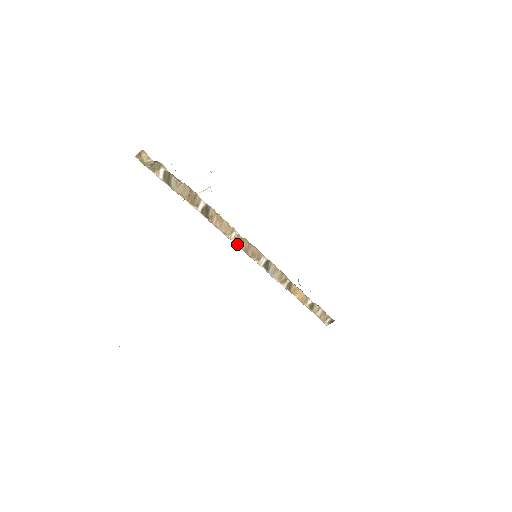
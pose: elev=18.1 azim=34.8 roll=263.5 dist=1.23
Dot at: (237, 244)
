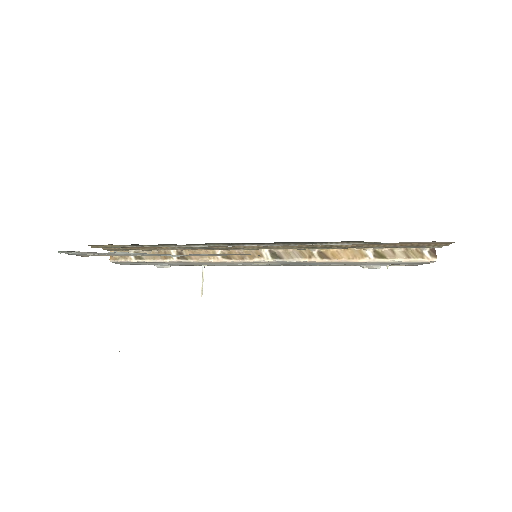
Dot at: (229, 259)
